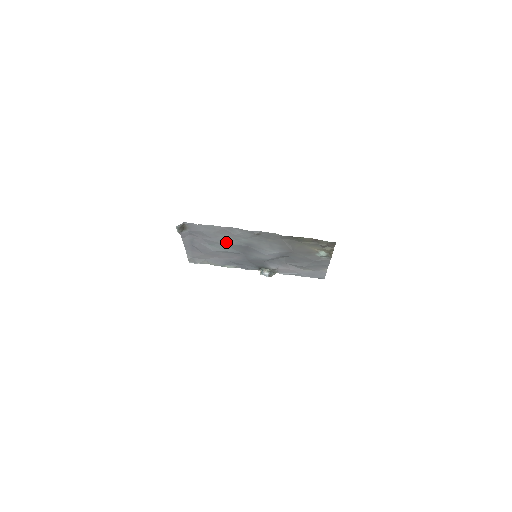
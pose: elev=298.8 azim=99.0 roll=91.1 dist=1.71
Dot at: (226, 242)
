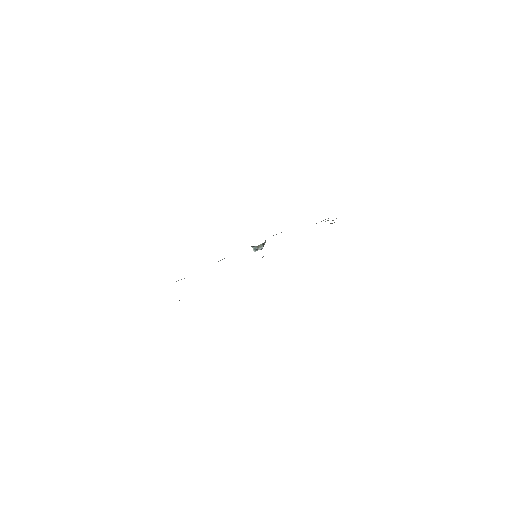
Dot at: occluded
